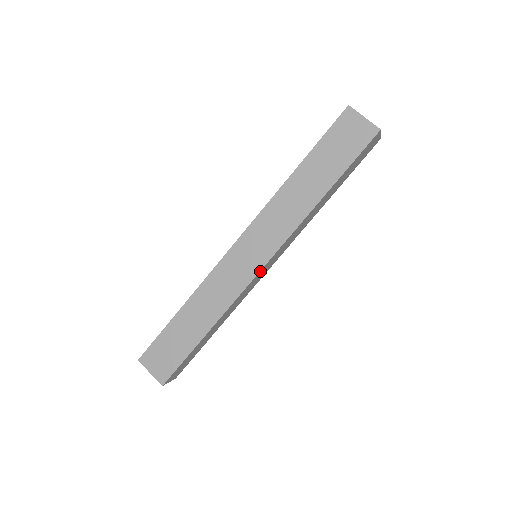
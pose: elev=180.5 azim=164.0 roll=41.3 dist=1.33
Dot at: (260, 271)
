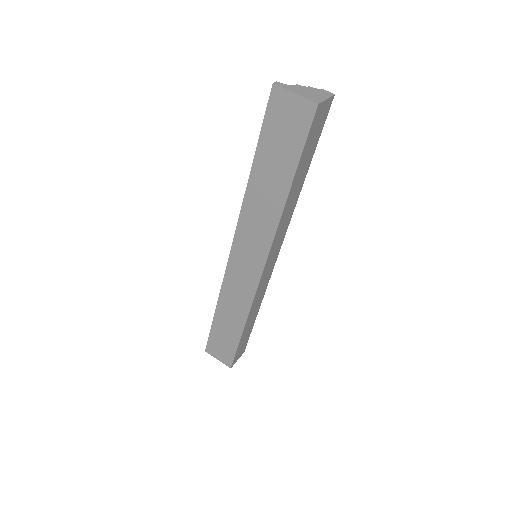
Dot at: (262, 274)
